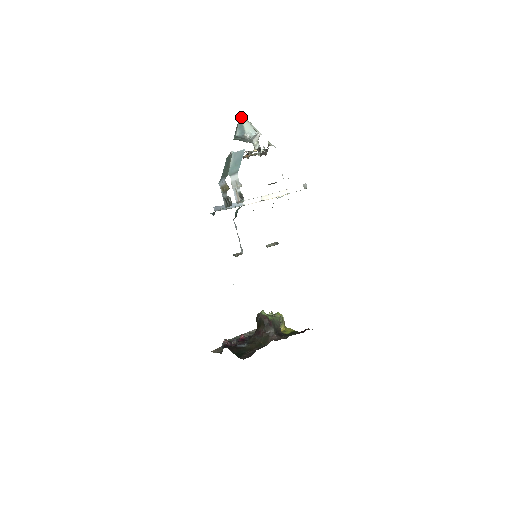
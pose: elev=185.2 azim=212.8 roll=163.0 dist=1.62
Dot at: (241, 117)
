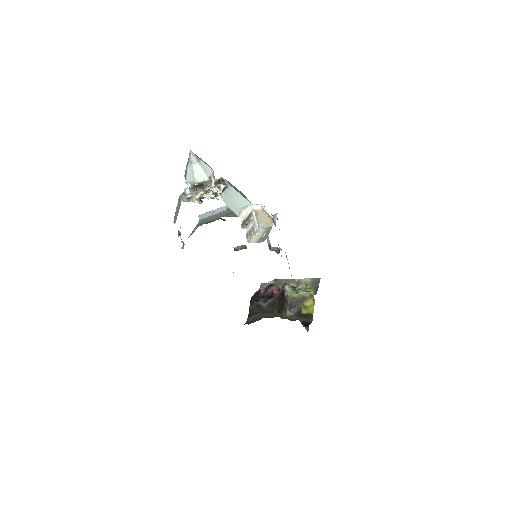
Dot at: (189, 157)
